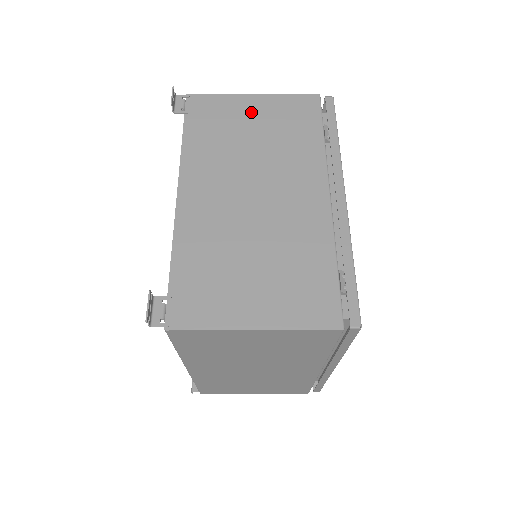
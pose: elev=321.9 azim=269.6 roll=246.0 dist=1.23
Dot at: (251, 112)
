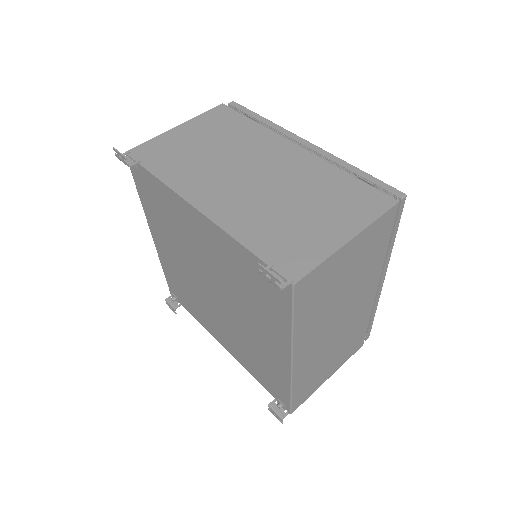
Dot at: (188, 136)
